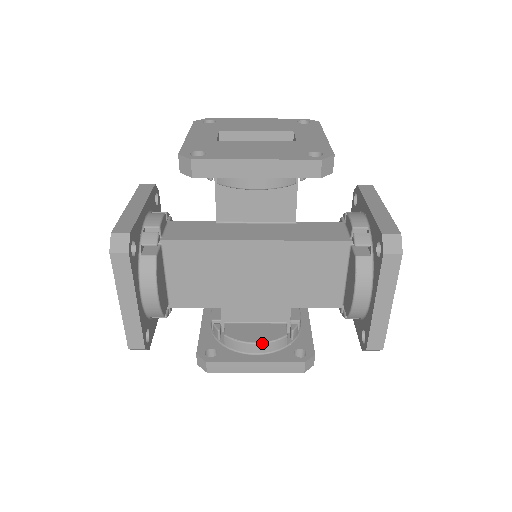
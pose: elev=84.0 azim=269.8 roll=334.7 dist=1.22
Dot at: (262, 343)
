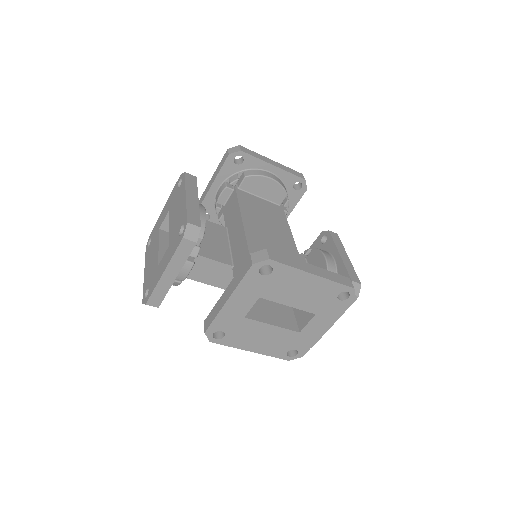
Dot at: occluded
